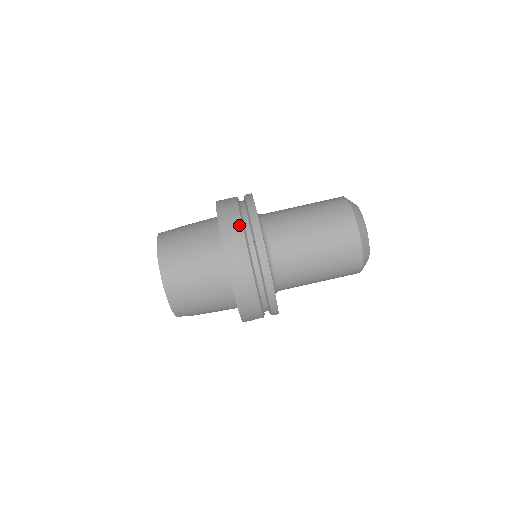
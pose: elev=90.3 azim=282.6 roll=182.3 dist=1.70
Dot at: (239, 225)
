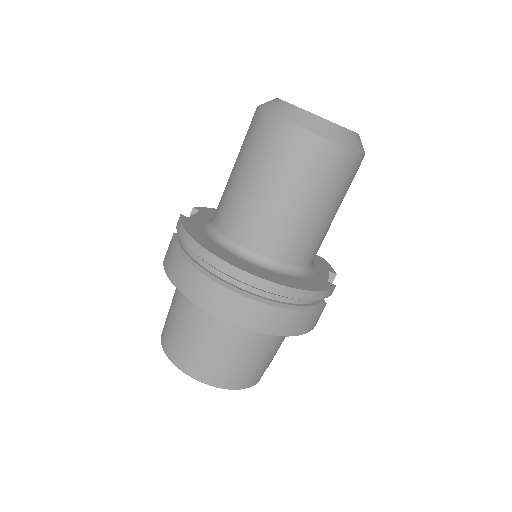
Dot at: (195, 274)
